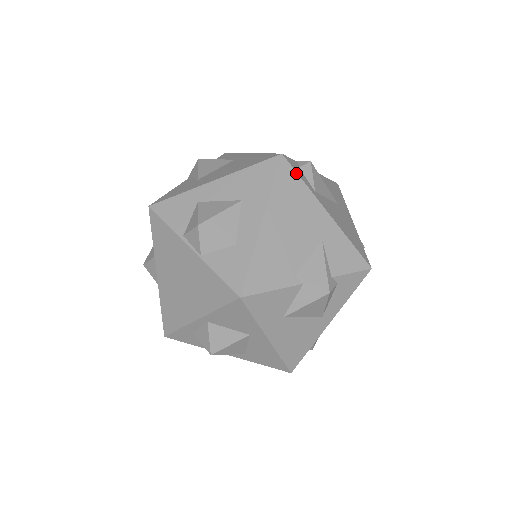
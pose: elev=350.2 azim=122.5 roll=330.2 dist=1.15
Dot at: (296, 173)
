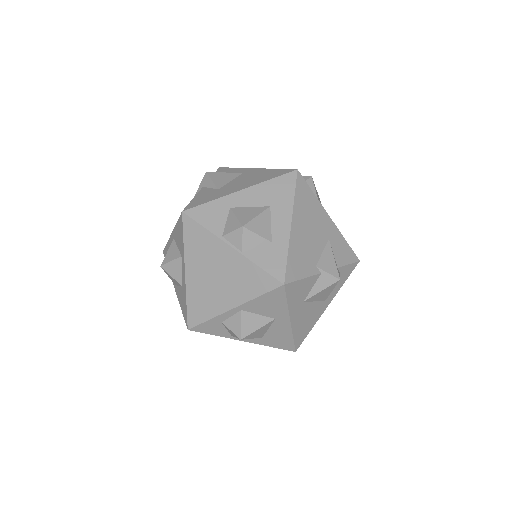
Dot at: (308, 185)
